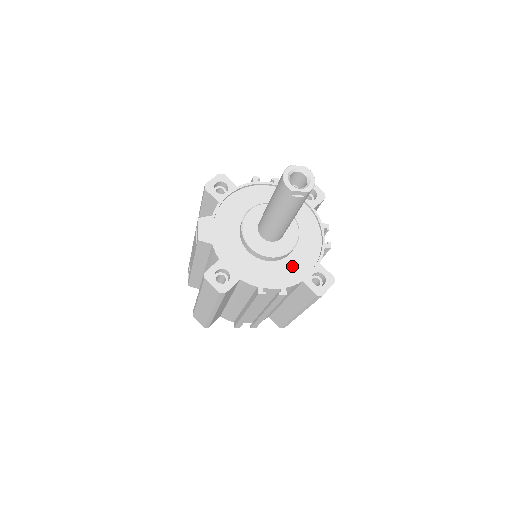
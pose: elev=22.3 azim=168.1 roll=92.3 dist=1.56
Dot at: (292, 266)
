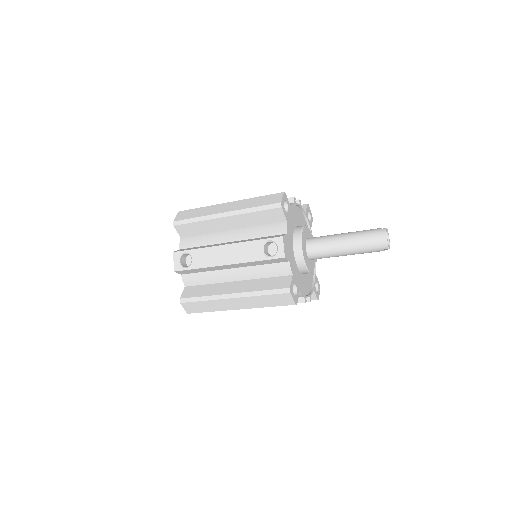
Dot at: (309, 277)
